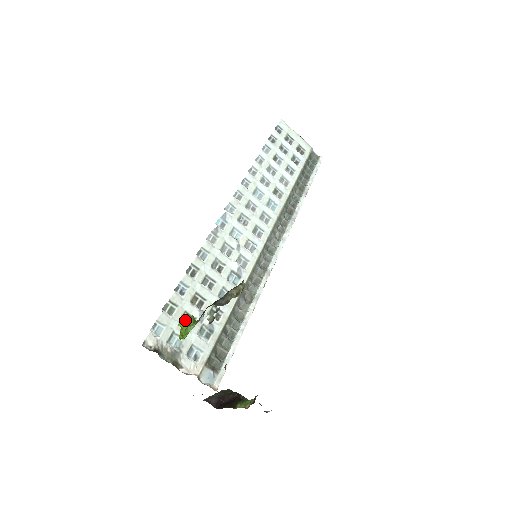
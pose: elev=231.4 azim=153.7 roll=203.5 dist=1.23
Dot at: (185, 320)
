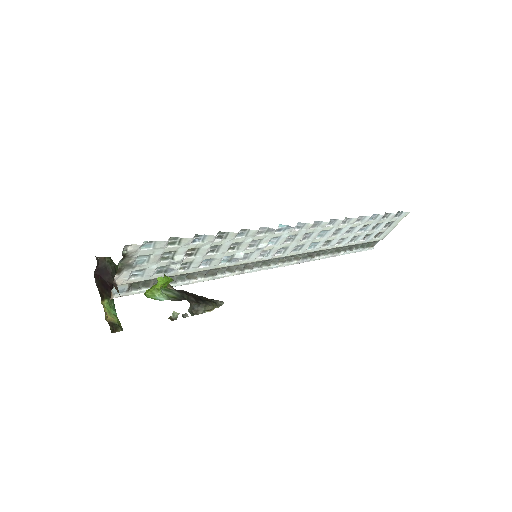
Dot at: (166, 282)
